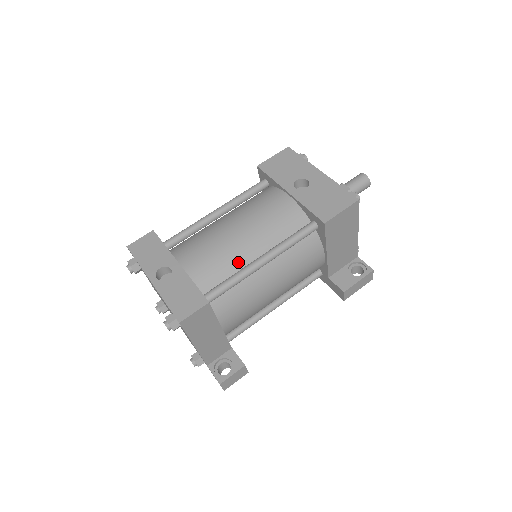
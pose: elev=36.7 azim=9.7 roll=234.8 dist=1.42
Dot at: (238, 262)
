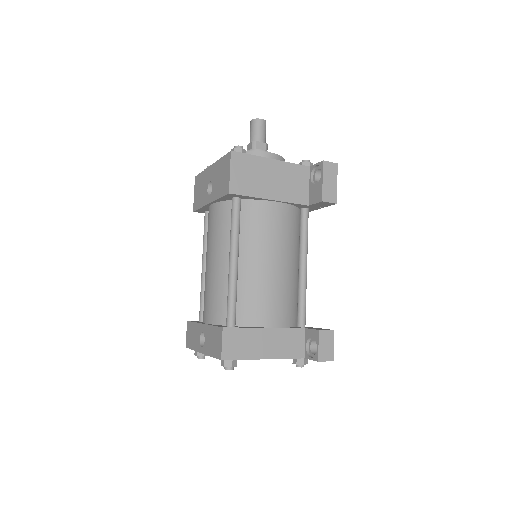
Dot at: (225, 280)
